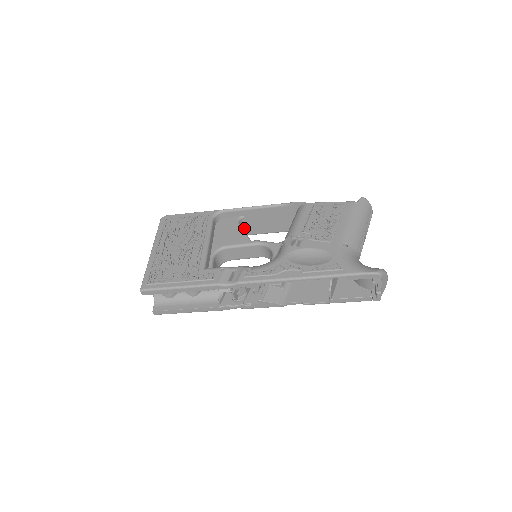
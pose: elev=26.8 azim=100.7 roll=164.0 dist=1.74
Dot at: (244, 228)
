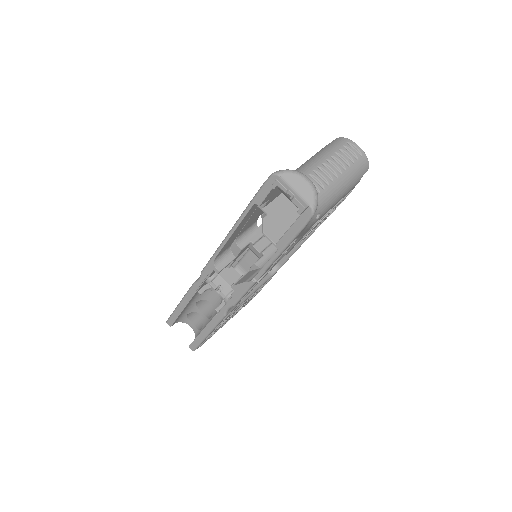
Dot at: occluded
